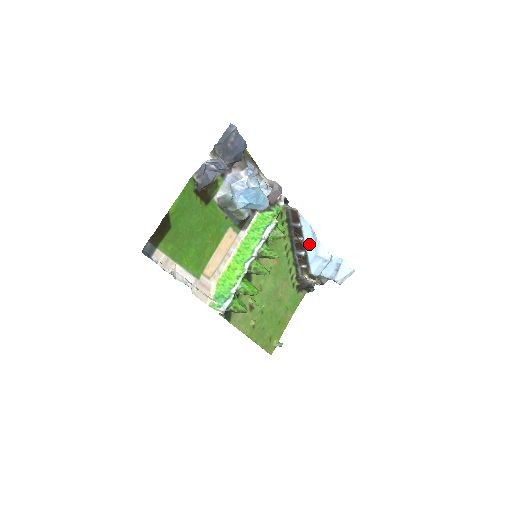
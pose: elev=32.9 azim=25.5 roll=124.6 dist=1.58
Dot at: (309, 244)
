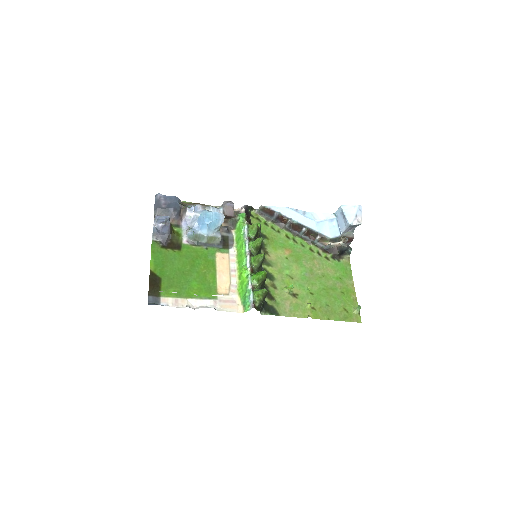
Dot at: (301, 220)
